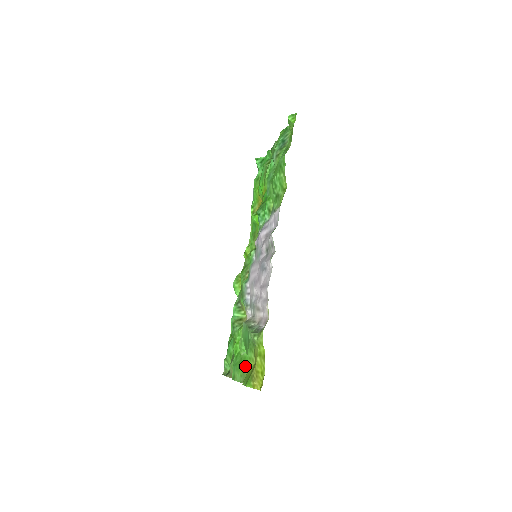
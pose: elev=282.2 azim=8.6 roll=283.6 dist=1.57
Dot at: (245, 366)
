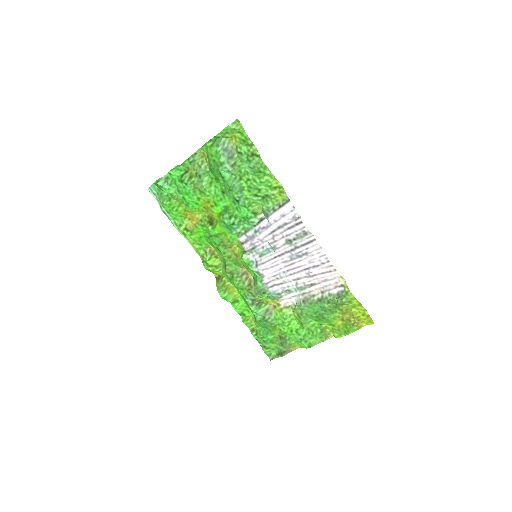
Dot at: (322, 329)
